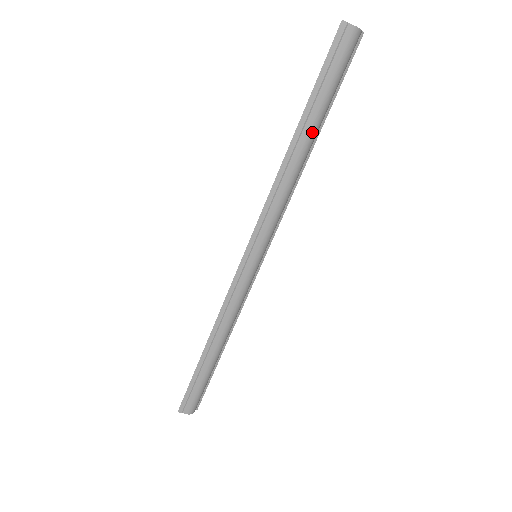
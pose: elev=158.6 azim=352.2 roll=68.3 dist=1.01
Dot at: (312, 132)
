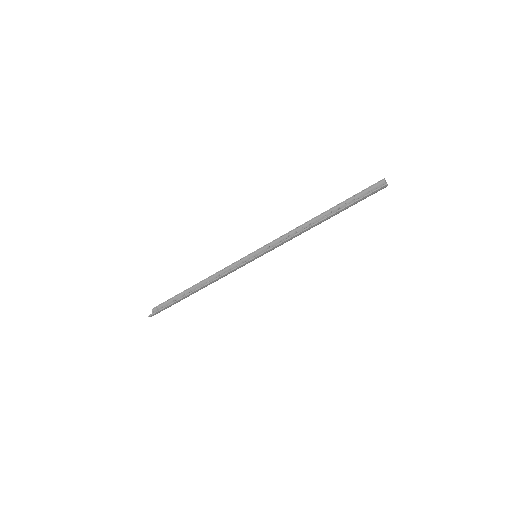
Dot at: occluded
